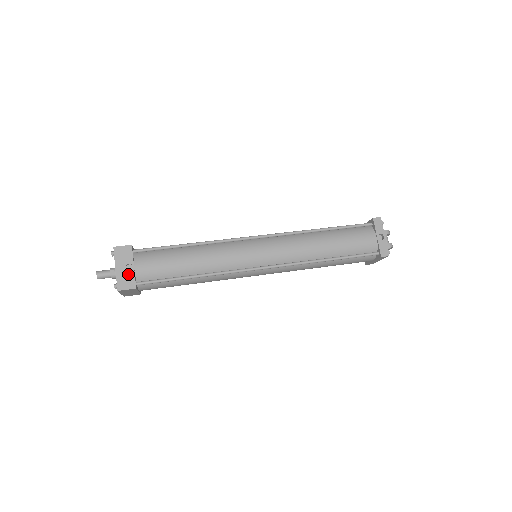
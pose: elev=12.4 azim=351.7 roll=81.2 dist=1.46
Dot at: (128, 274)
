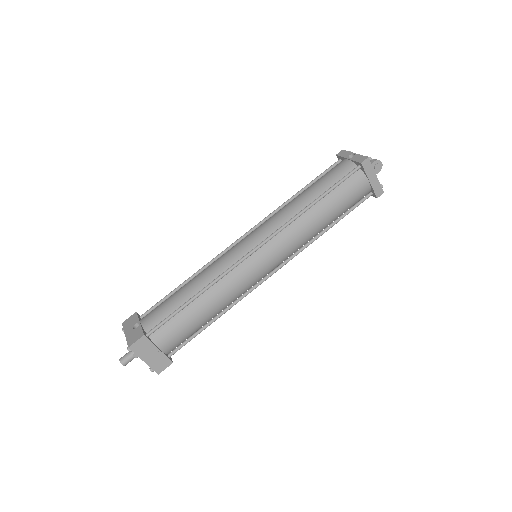
Dot at: (136, 331)
